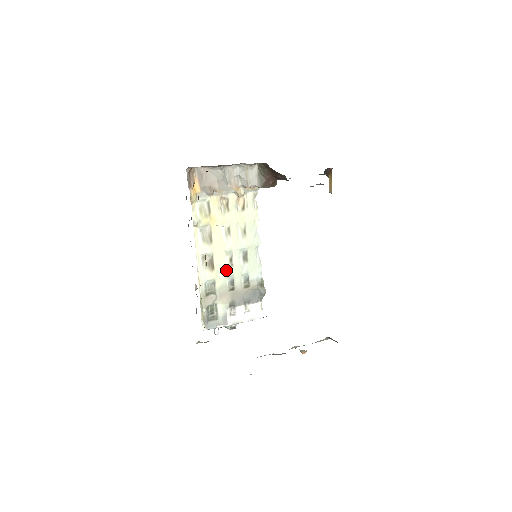
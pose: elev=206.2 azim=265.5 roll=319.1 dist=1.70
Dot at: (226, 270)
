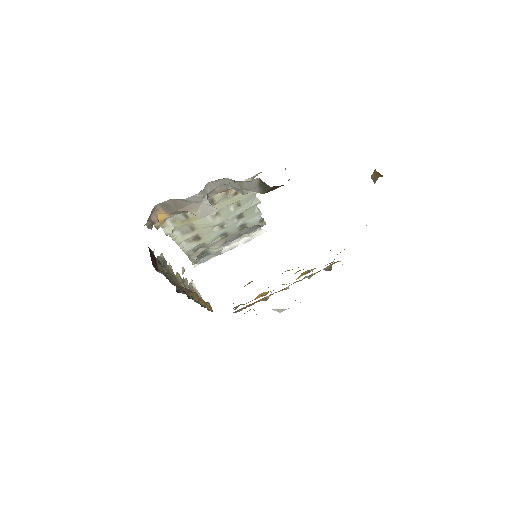
Dot at: (216, 233)
